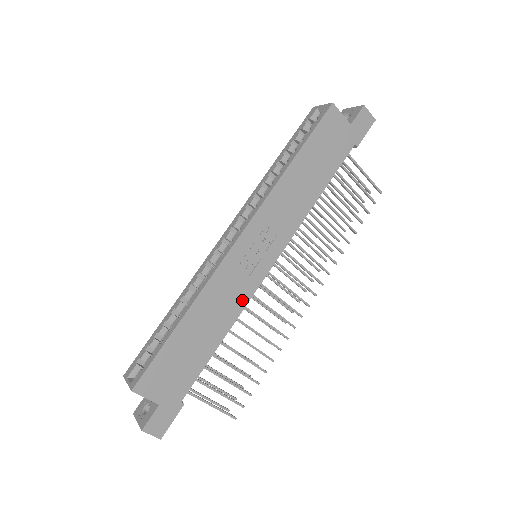
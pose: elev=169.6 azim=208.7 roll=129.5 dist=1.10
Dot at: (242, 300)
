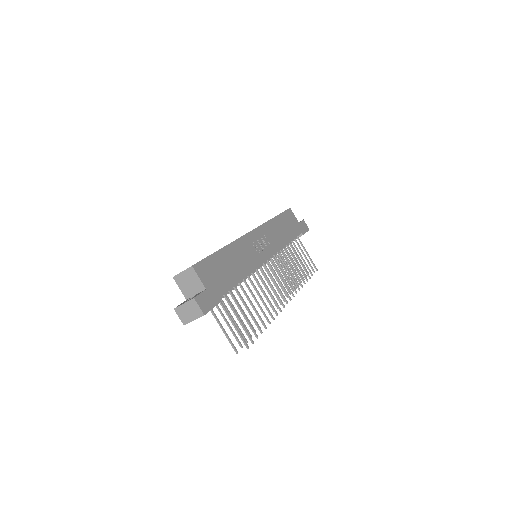
Dot at: (254, 264)
